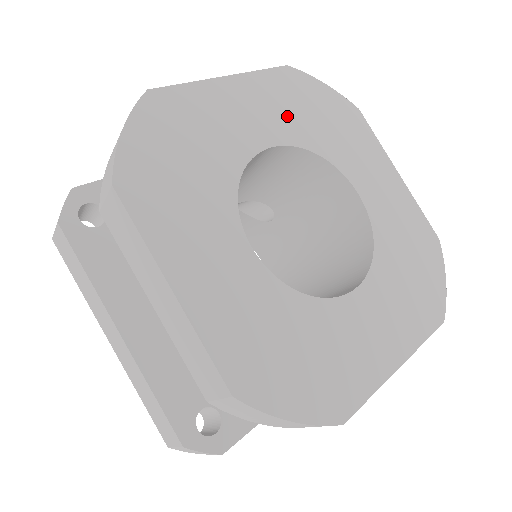
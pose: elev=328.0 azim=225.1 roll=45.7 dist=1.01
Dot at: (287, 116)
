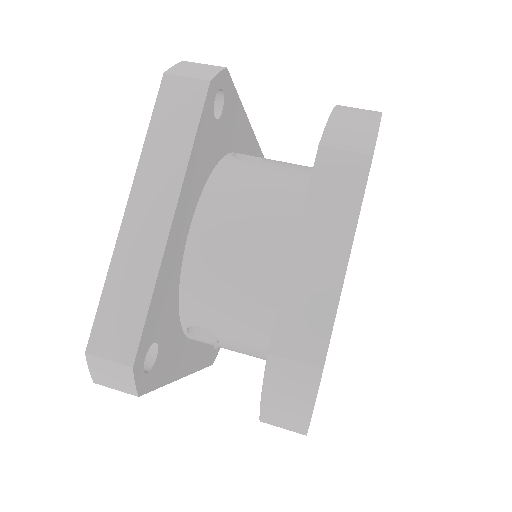
Dot at: occluded
